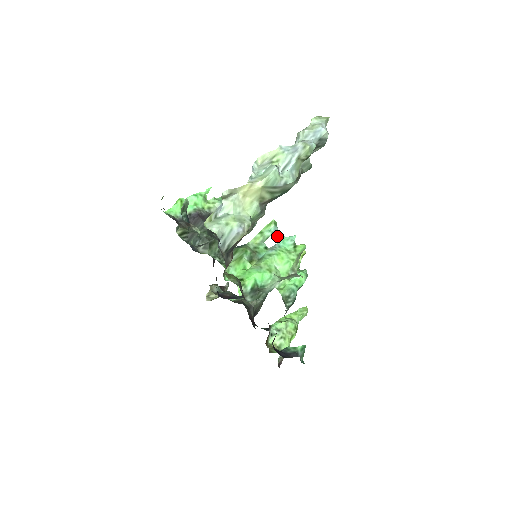
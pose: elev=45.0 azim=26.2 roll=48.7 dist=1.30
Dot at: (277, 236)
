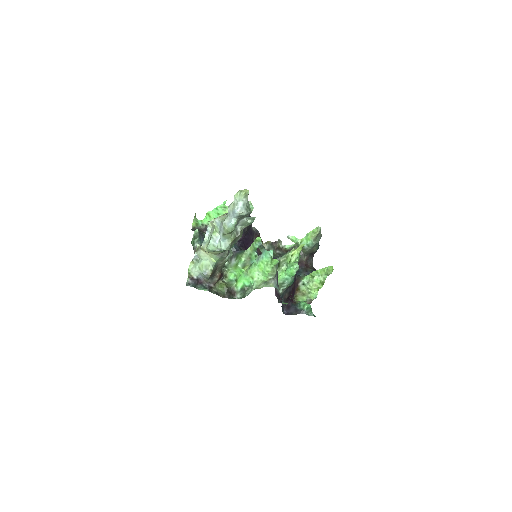
Dot at: (262, 248)
